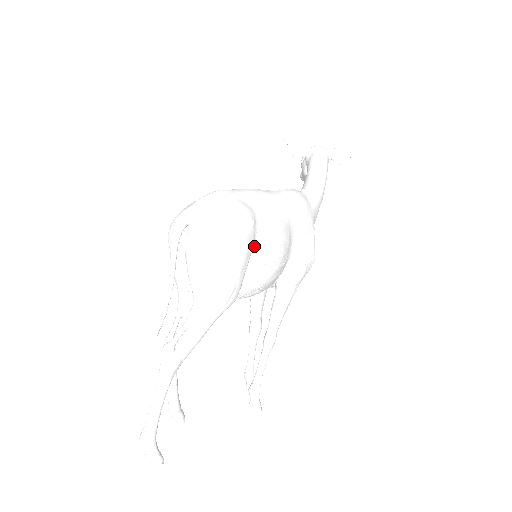
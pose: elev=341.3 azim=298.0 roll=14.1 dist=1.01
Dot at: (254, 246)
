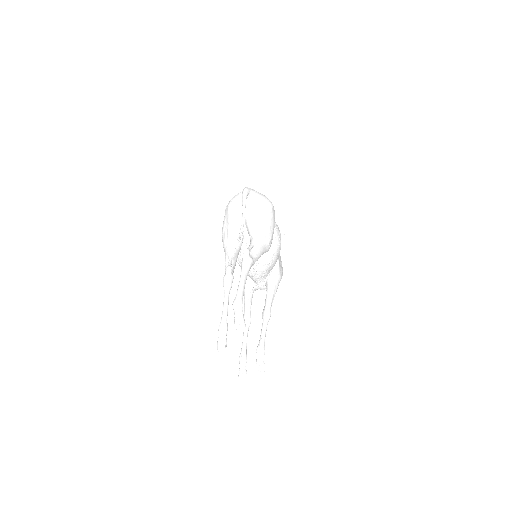
Dot at: occluded
